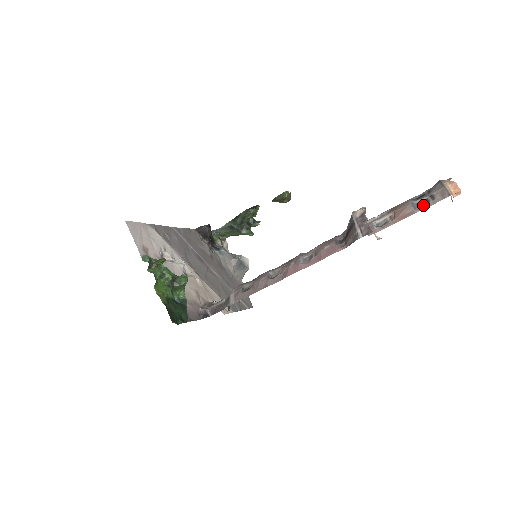
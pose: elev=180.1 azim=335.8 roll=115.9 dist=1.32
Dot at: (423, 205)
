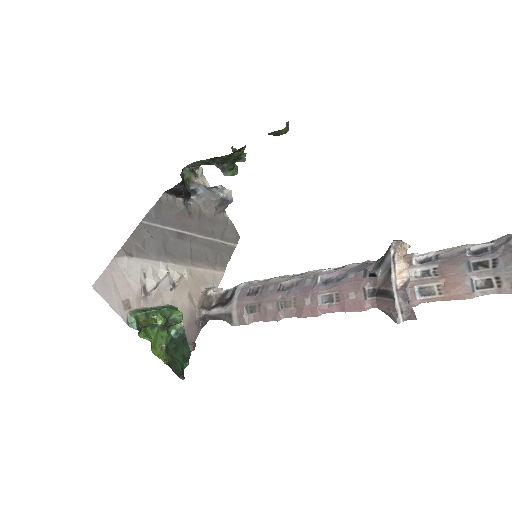
Dot at: (484, 289)
